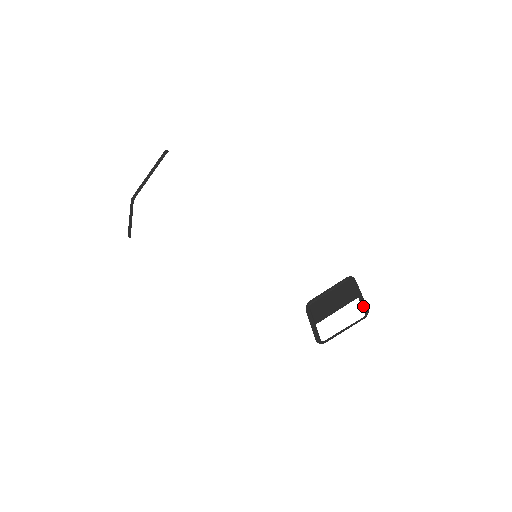
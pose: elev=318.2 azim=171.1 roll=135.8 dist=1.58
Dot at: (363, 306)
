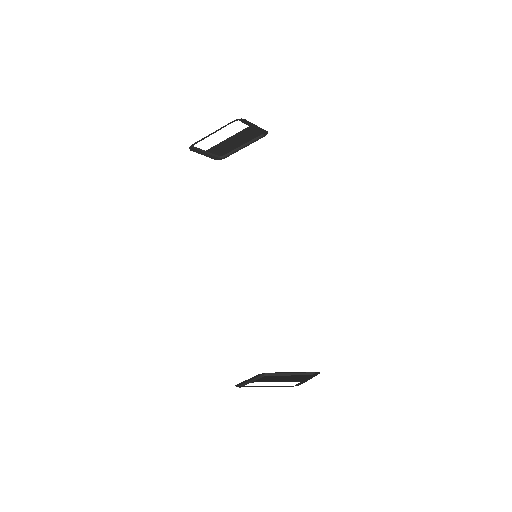
Dot at: (300, 382)
